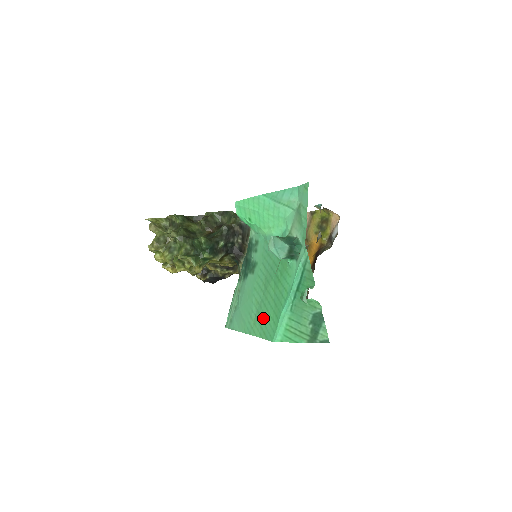
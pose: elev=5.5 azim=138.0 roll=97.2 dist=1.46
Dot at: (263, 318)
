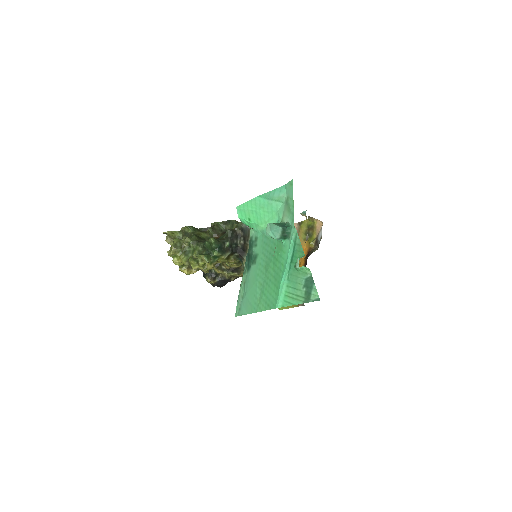
Dot at: (266, 294)
